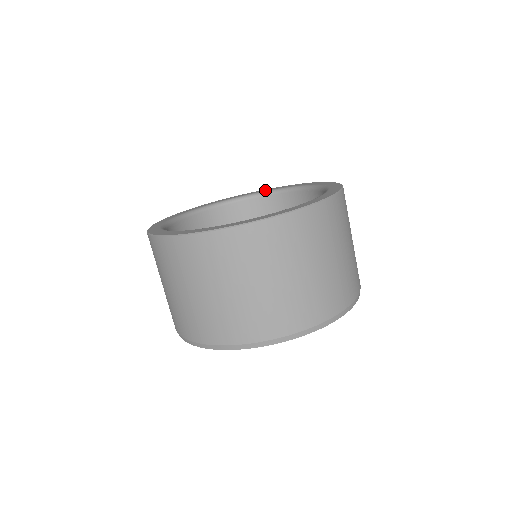
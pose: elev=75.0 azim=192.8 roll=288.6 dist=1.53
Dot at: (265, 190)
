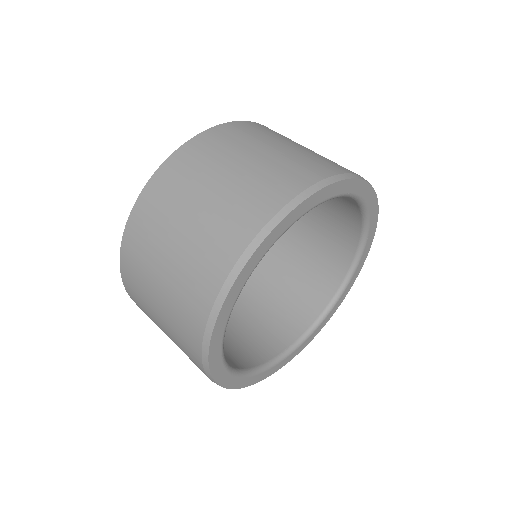
Dot at: occluded
